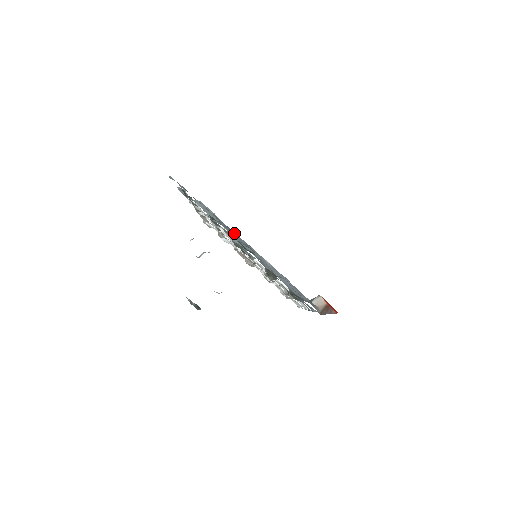
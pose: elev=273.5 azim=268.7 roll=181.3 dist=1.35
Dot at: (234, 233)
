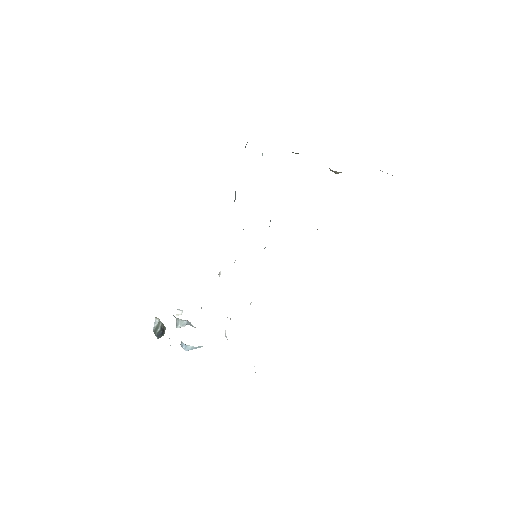
Dot at: occluded
